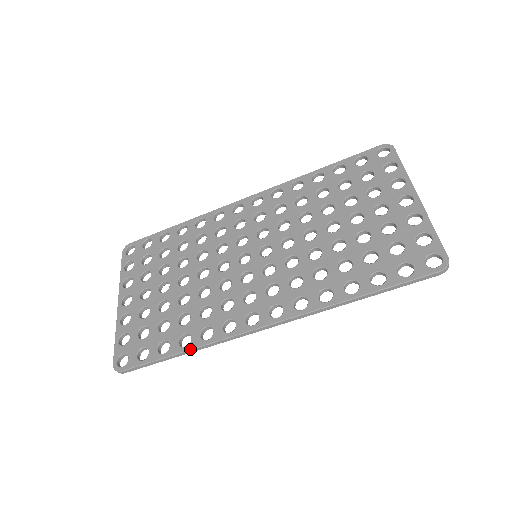
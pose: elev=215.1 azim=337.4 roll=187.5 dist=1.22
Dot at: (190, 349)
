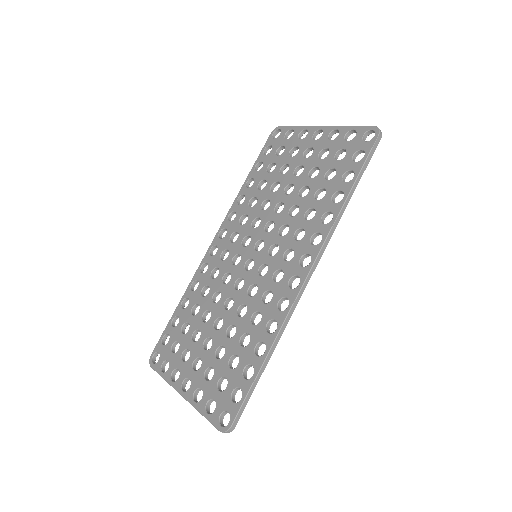
Dot at: (270, 348)
